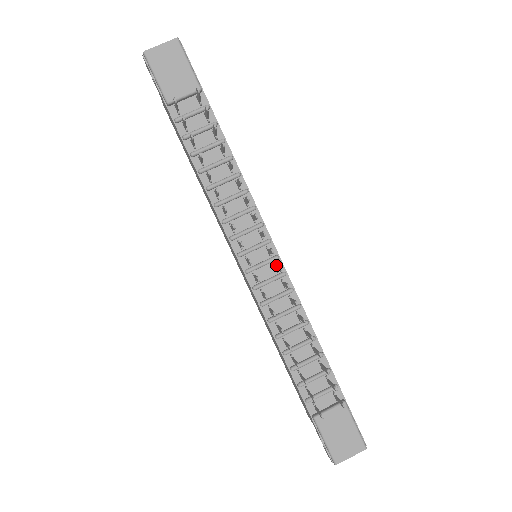
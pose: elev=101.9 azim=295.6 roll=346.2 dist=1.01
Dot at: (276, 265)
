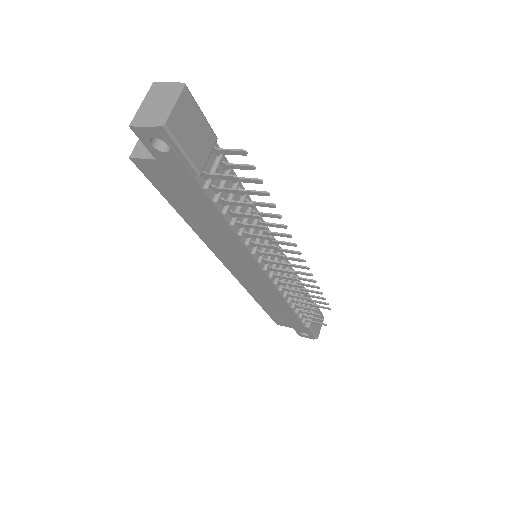
Dot at: (288, 257)
